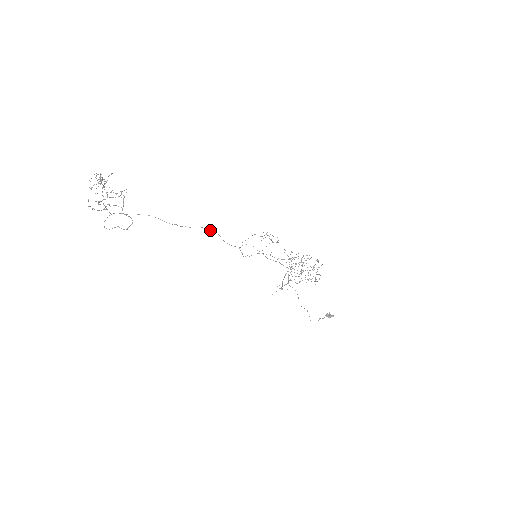
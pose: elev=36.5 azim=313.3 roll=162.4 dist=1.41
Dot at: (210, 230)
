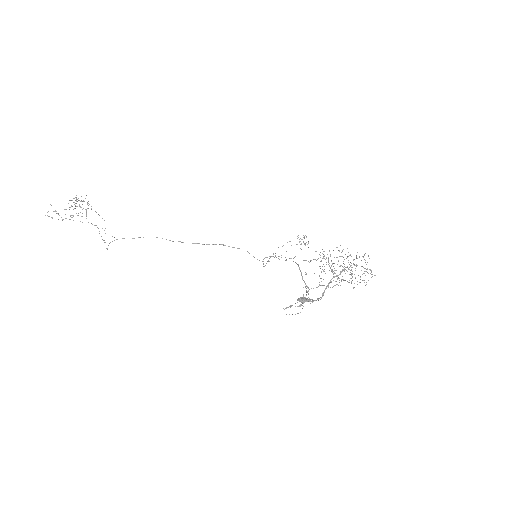
Dot at: (232, 247)
